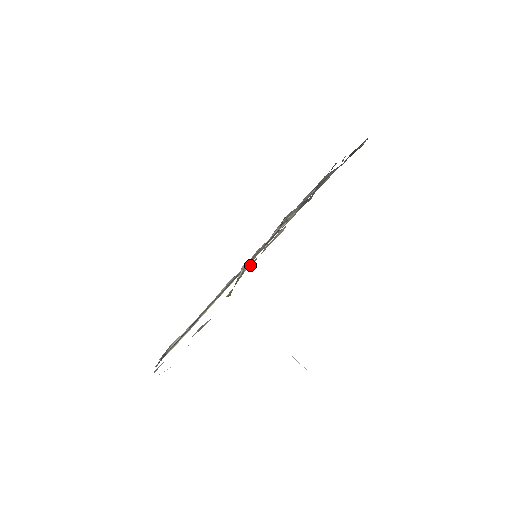
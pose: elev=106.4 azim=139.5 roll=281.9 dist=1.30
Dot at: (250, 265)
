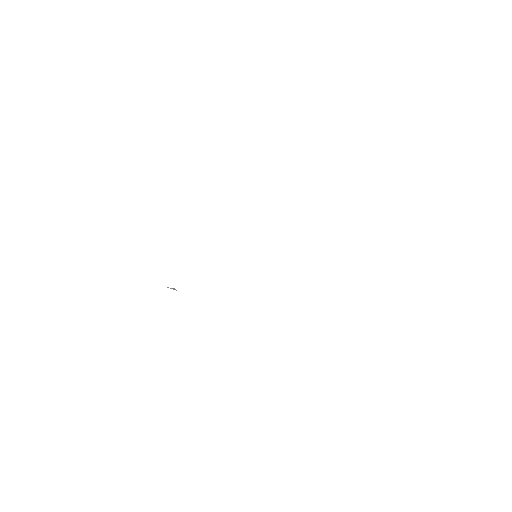
Dot at: occluded
